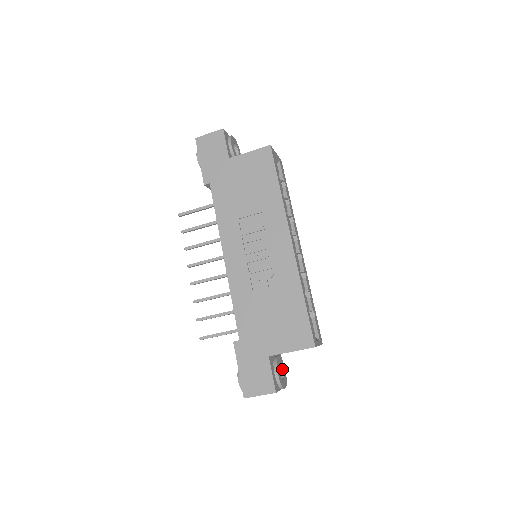
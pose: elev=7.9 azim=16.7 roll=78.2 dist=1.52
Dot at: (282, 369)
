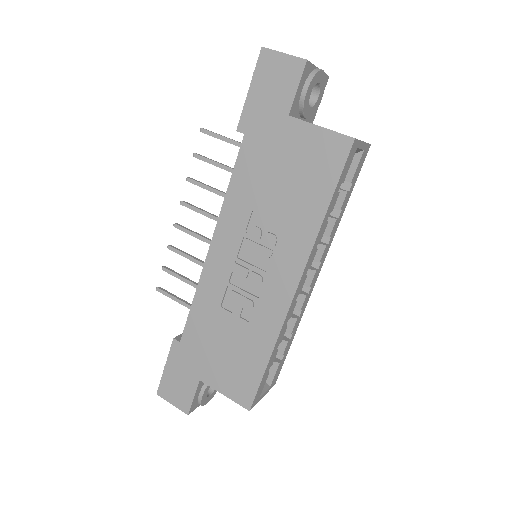
Dot at: occluded
